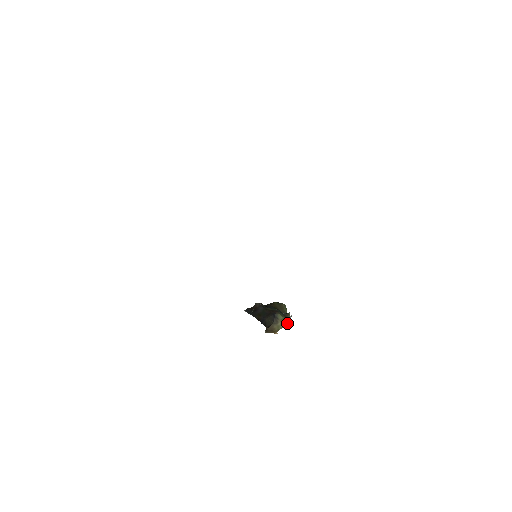
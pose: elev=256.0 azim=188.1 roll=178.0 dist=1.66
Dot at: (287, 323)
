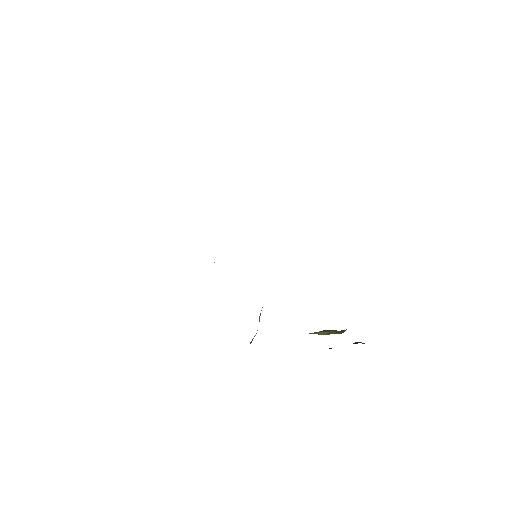
Dot at: (336, 332)
